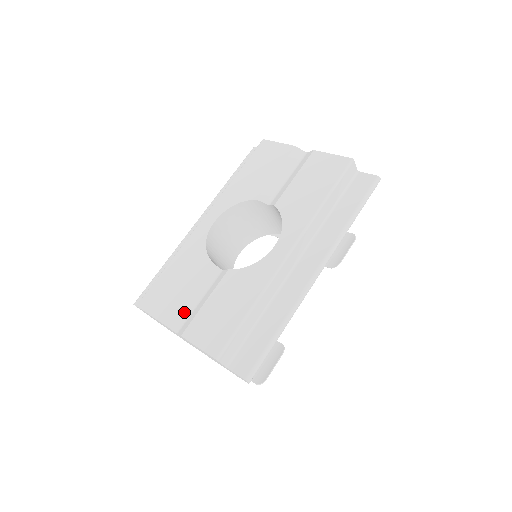
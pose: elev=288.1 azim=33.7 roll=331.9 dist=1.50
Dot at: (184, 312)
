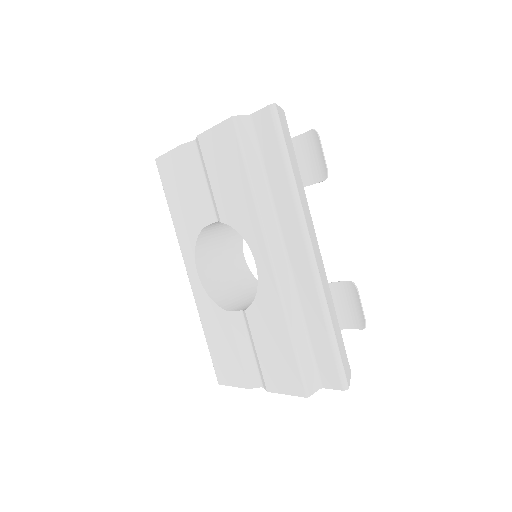
Dot at: (251, 368)
